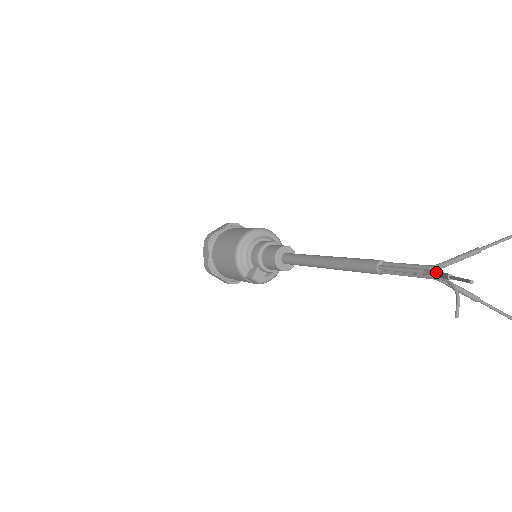
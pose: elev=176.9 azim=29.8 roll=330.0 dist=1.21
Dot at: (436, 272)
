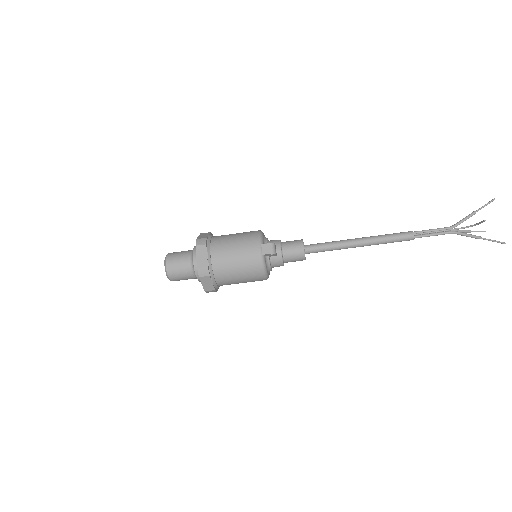
Dot at: (461, 220)
